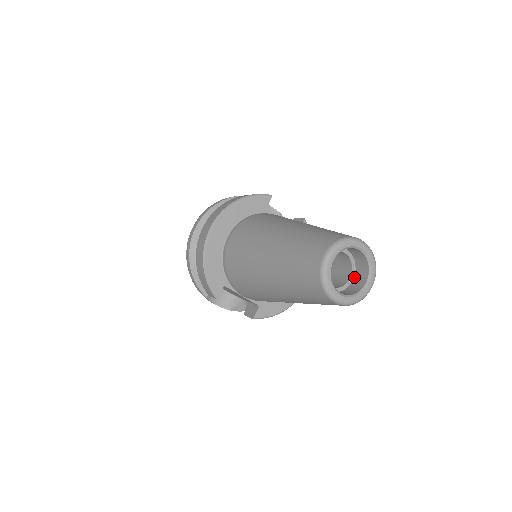
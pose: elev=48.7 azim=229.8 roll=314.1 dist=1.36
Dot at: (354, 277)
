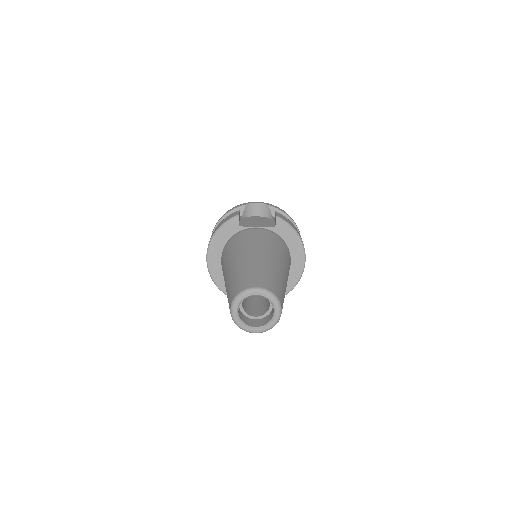
Dot at: occluded
